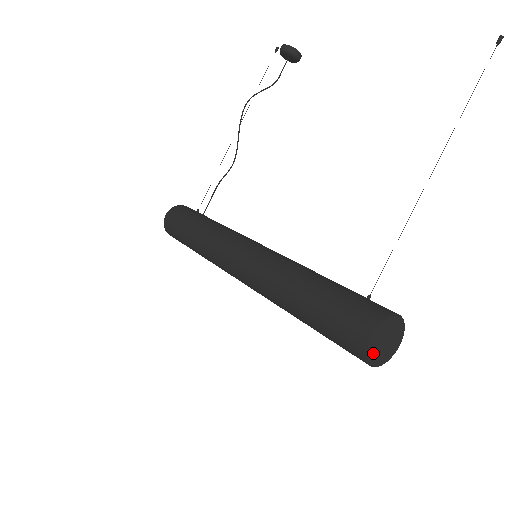
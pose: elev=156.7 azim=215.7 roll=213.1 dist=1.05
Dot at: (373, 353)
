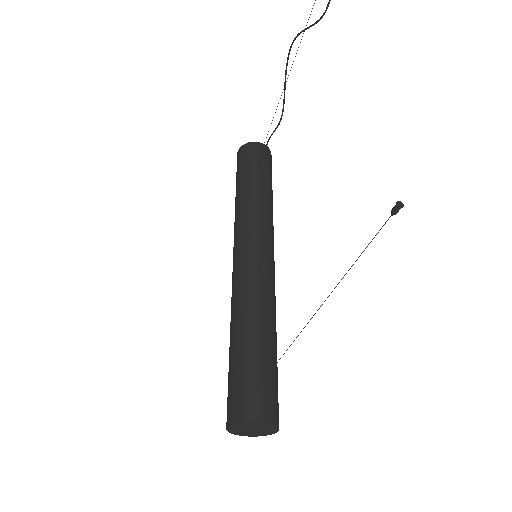
Dot at: (240, 433)
